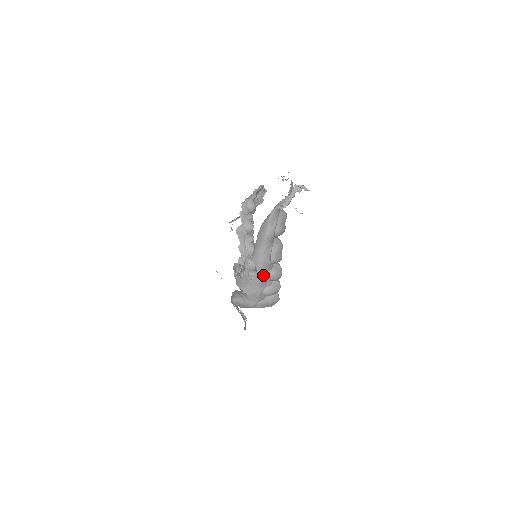
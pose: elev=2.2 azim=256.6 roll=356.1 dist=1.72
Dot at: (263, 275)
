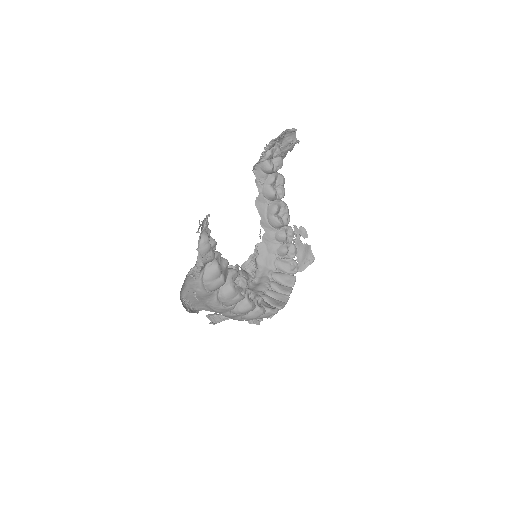
Dot at: (227, 314)
